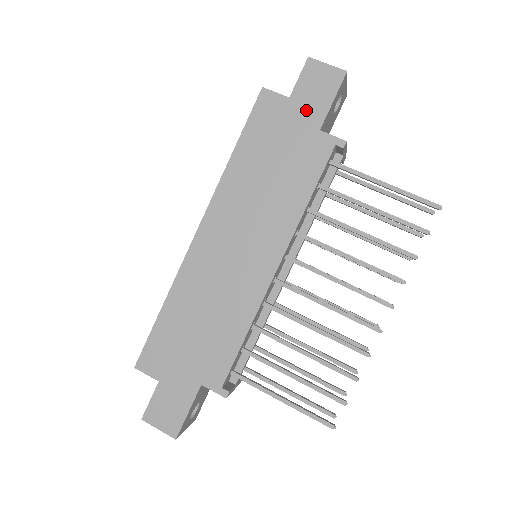
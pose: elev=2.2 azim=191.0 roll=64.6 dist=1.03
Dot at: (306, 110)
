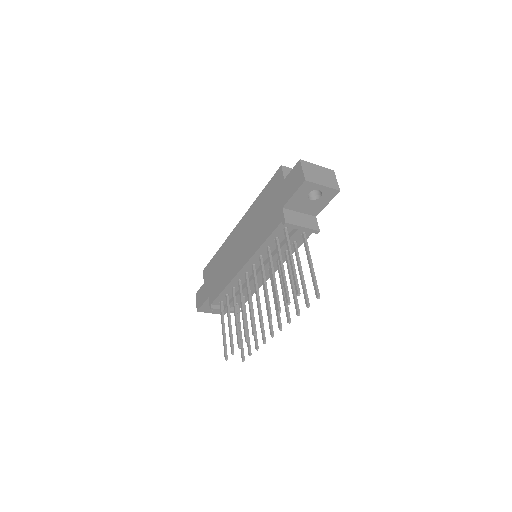
Dot at: (285, 192)
